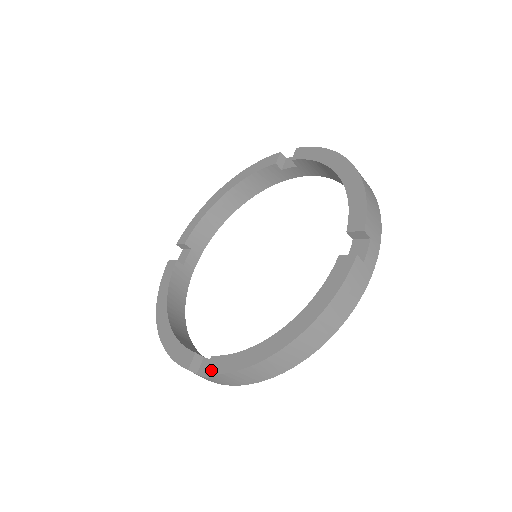
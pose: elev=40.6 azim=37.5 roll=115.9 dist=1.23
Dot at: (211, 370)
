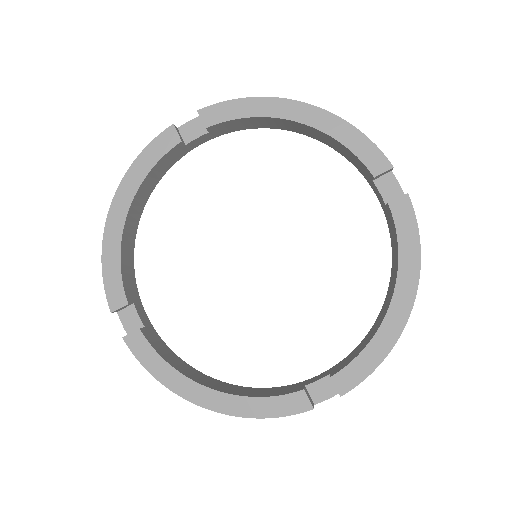
Dot at: (346, 388)
